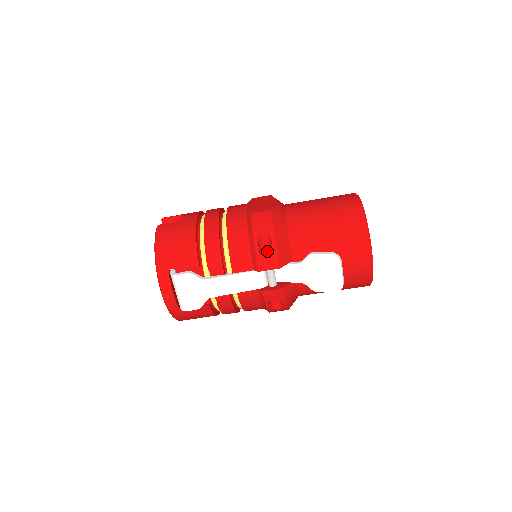
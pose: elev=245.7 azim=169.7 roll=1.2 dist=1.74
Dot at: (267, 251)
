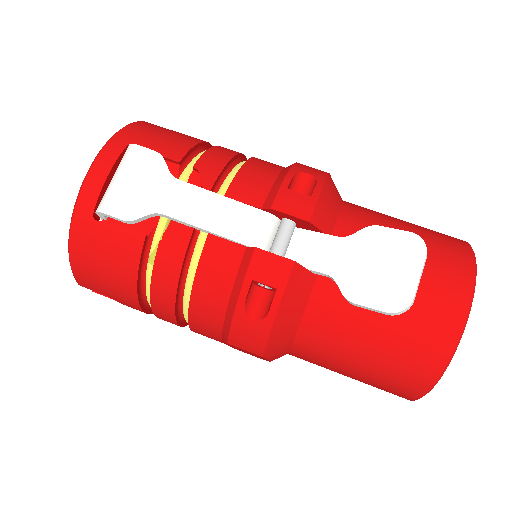
Dot at: occluded
